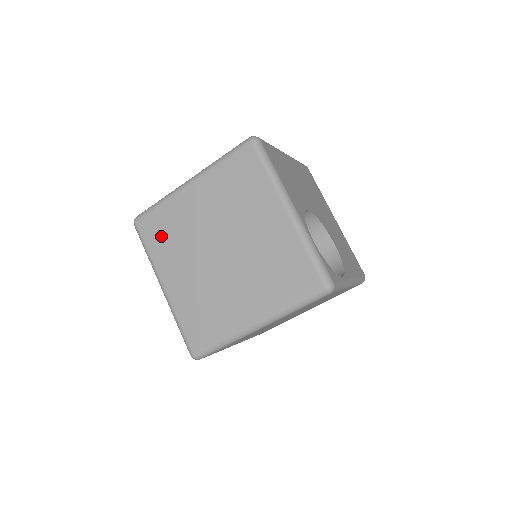
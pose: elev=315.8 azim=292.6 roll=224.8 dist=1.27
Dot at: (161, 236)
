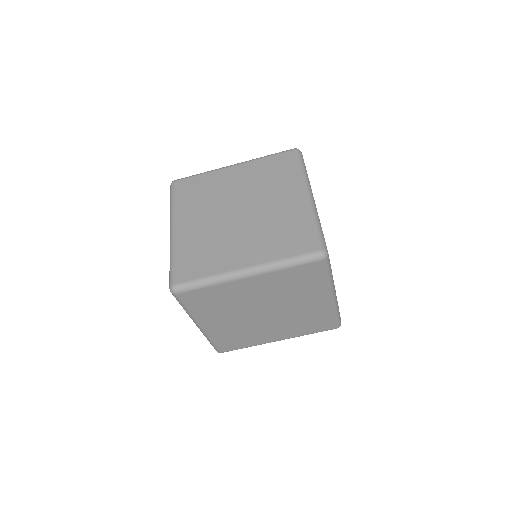
Dot at: (191, 194)
